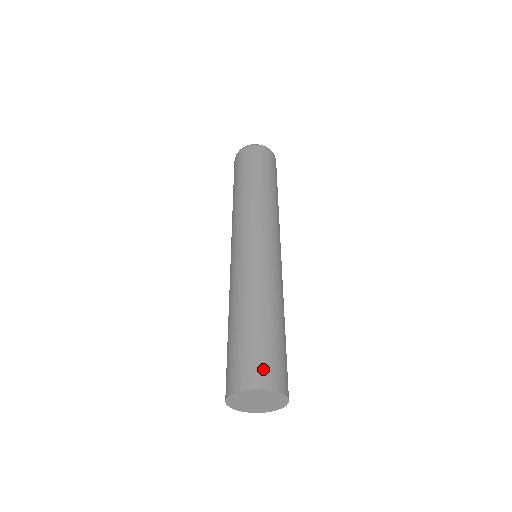
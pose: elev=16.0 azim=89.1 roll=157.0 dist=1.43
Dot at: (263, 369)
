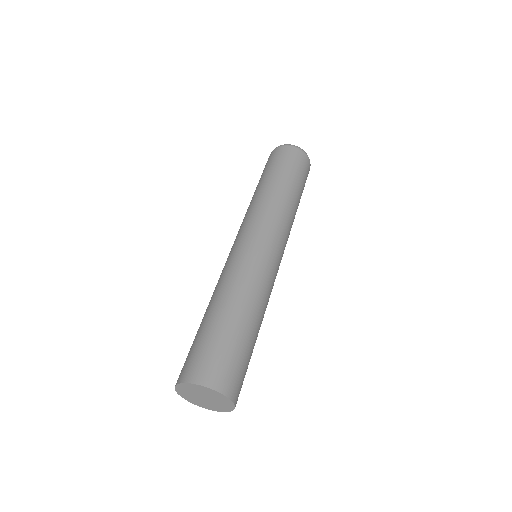
Dot at: (238, 382)
